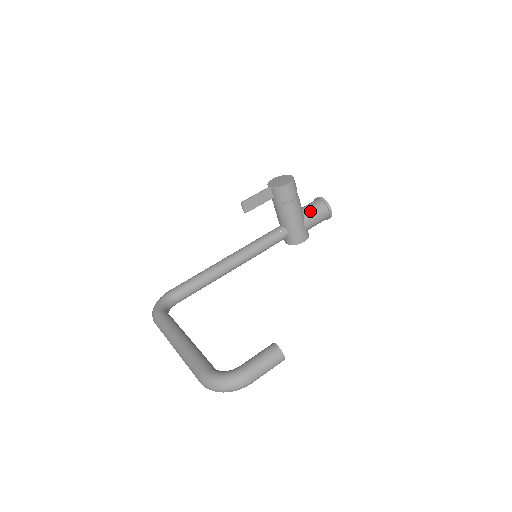
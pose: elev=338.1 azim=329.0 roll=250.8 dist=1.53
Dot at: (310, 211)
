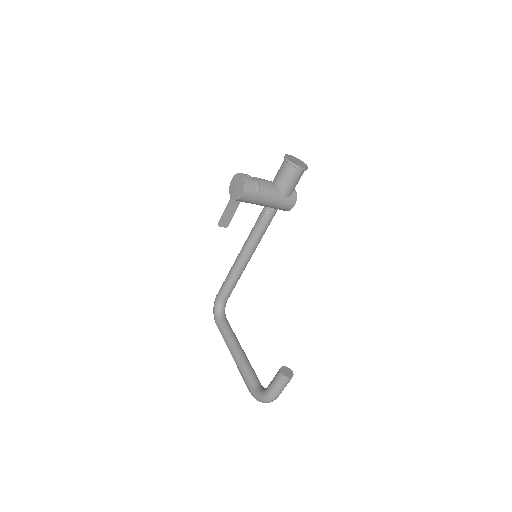
Dot at: (283, 182)
